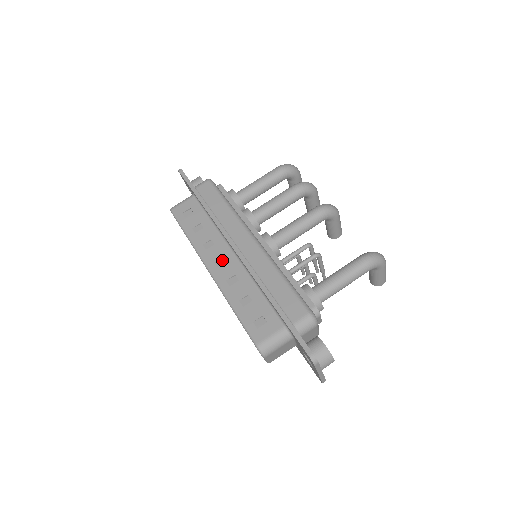
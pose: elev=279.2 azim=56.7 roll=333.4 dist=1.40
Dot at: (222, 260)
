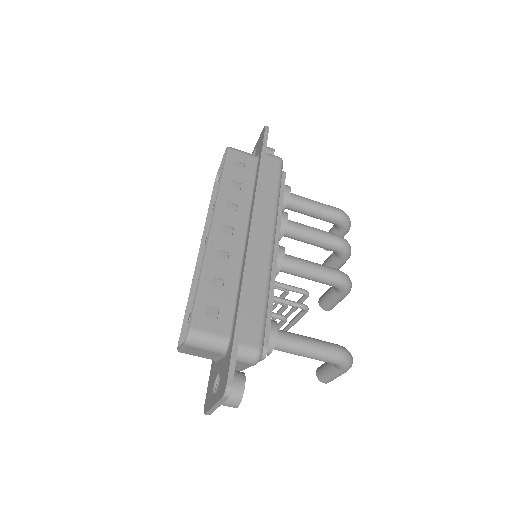
Dot at: (230, 230)
